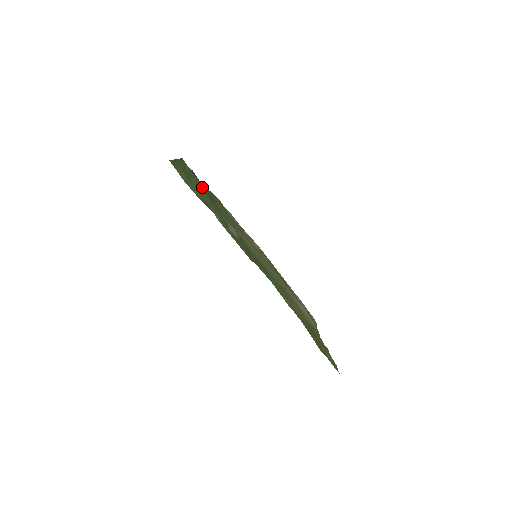
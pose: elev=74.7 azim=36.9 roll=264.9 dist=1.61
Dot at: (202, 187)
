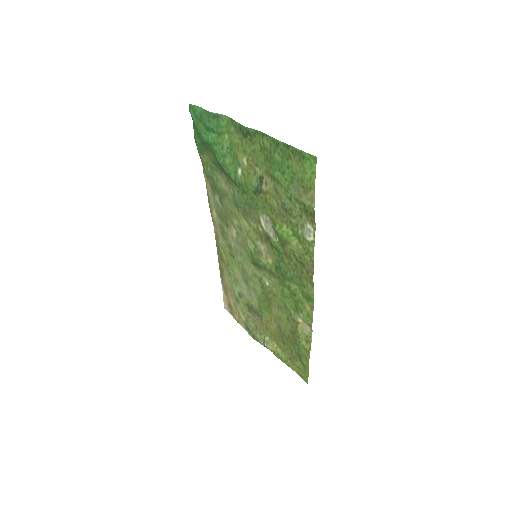
Dot at: (211, 152)
